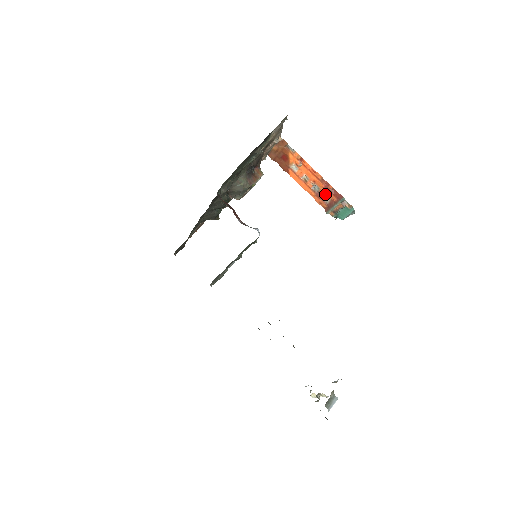
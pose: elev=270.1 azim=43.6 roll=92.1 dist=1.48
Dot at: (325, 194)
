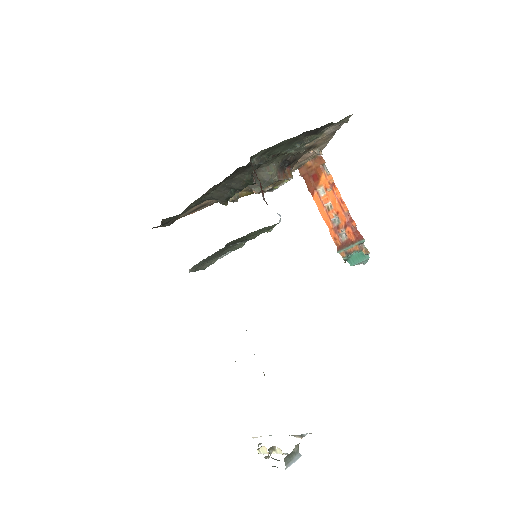
Dot at: (344, 230)
